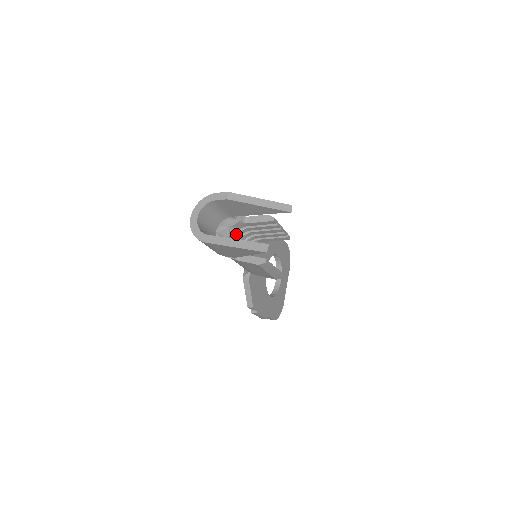
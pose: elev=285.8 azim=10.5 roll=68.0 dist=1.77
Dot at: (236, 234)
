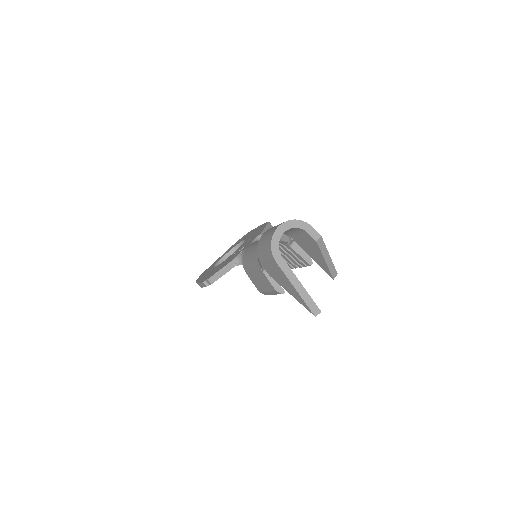
Dot at: occluded
